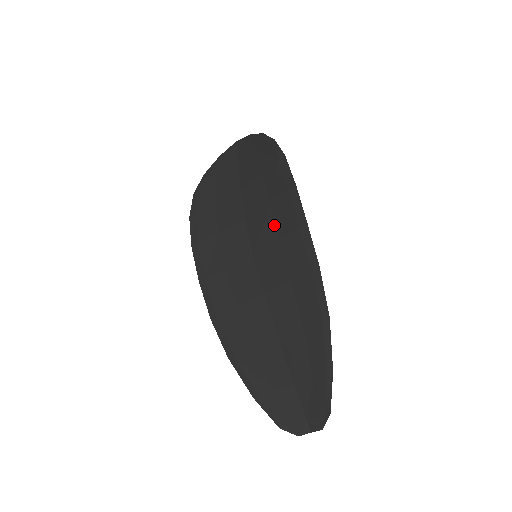
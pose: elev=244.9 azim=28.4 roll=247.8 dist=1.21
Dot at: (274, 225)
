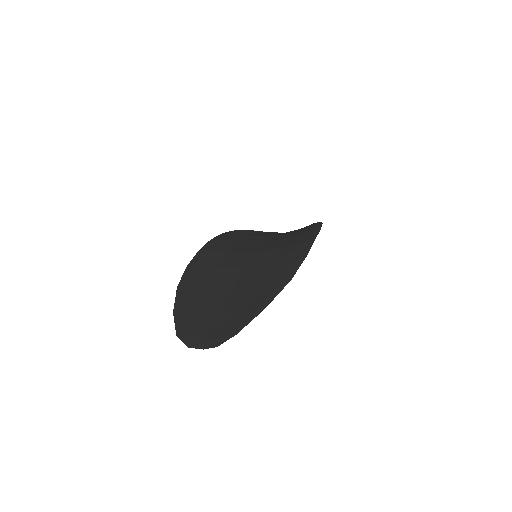
Dot at: (286, 243)
